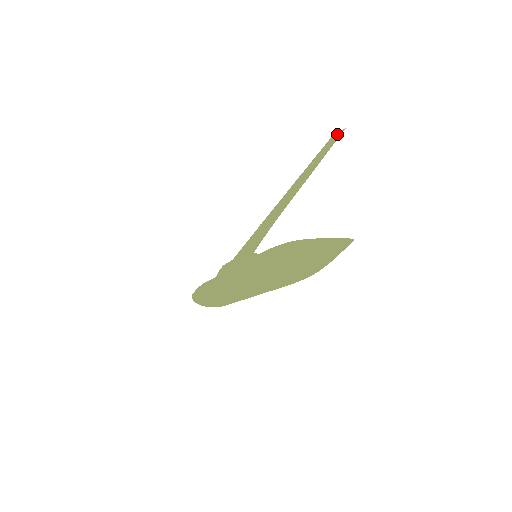
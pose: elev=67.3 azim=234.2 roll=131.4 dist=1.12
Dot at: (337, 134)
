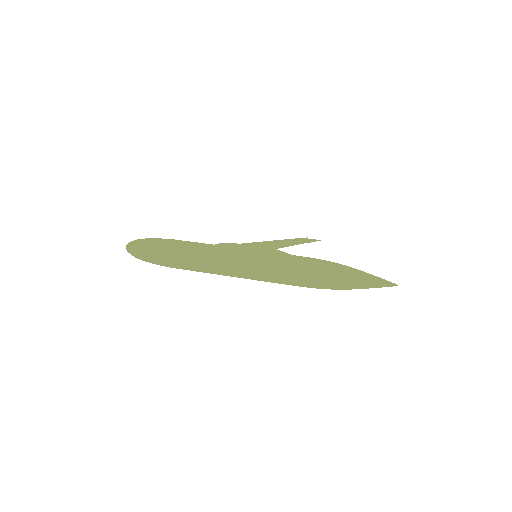
Dot at: (313, 239)
